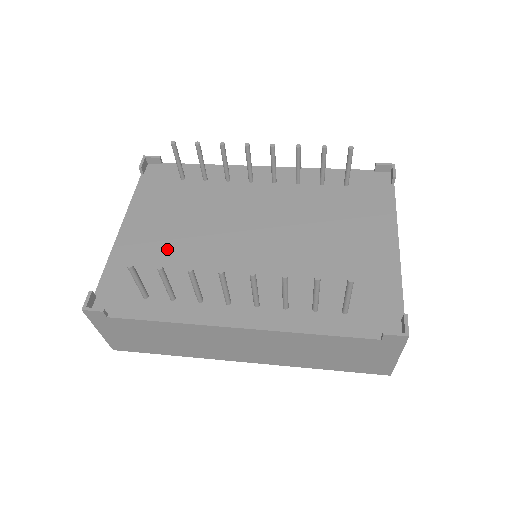
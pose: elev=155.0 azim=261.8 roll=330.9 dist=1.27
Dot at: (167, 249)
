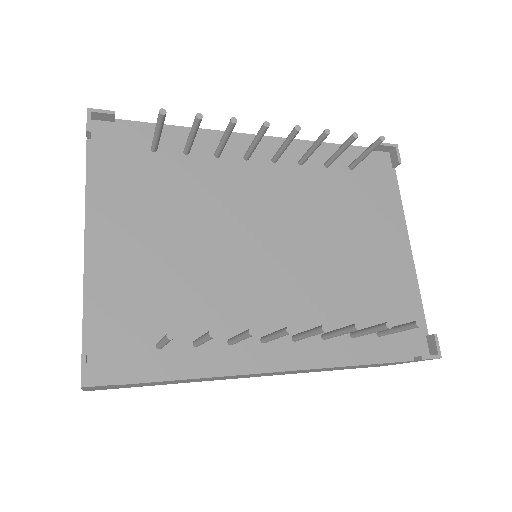
Dot at: (166, 269)
